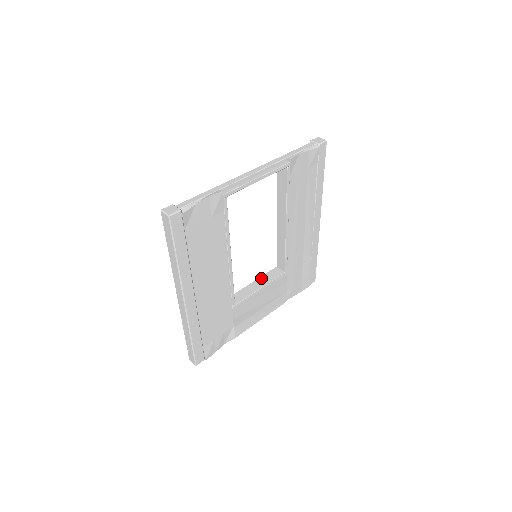
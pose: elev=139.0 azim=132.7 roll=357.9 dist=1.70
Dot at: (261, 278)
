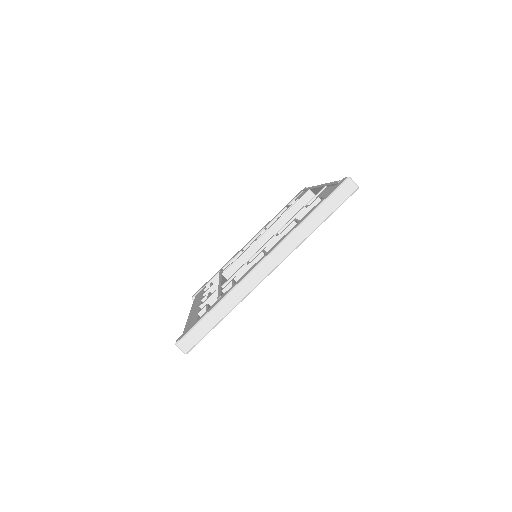
Dot at: (223, 279)
